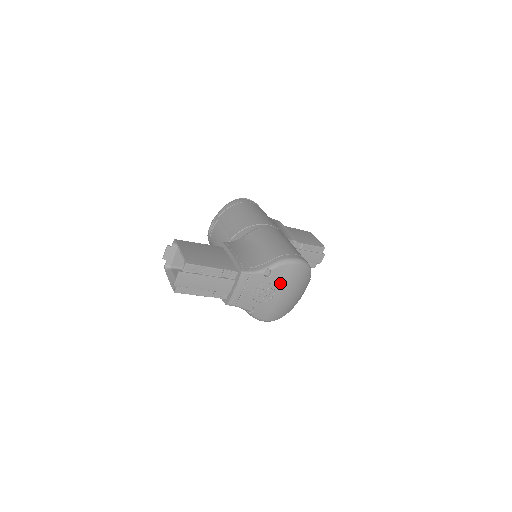
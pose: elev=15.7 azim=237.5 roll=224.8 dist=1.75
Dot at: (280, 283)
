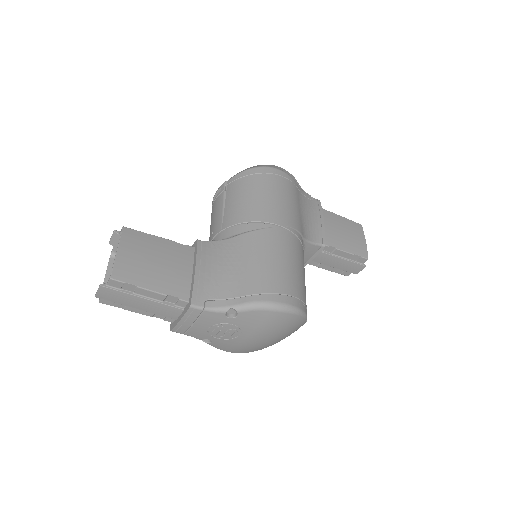
Dot at: (250, 327)
